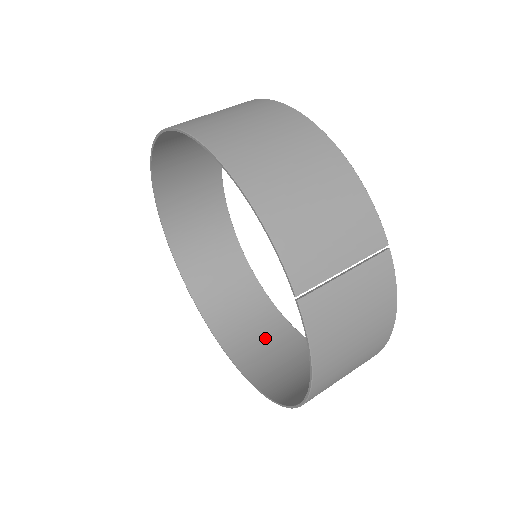
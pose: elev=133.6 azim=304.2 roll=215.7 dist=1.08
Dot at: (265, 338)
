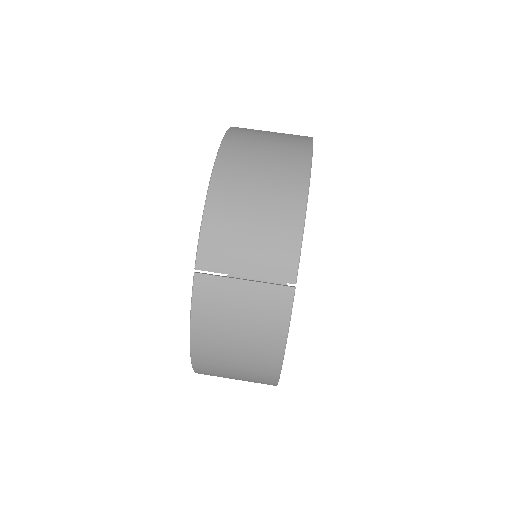
Dot at: occluded
